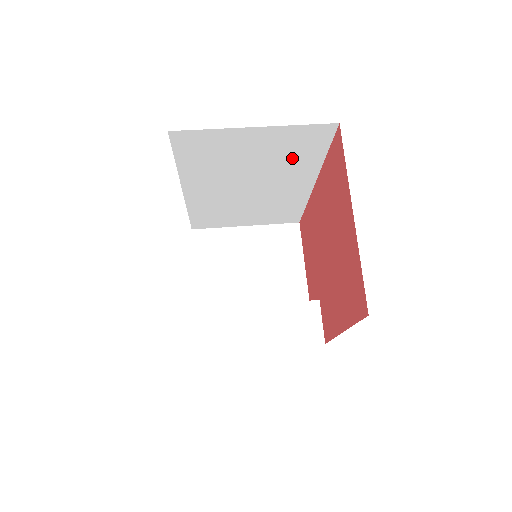
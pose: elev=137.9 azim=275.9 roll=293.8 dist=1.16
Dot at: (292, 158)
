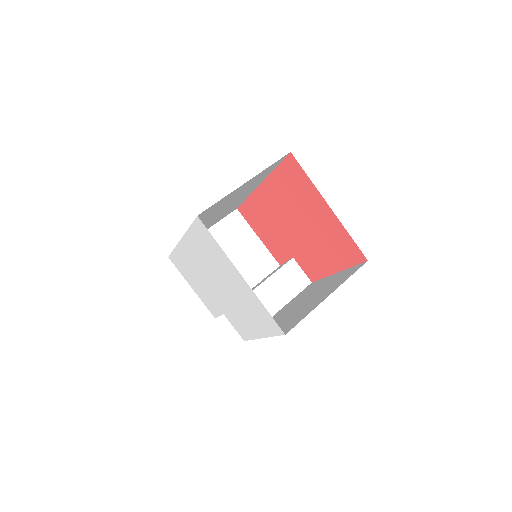
Dot at: (255, 182)
